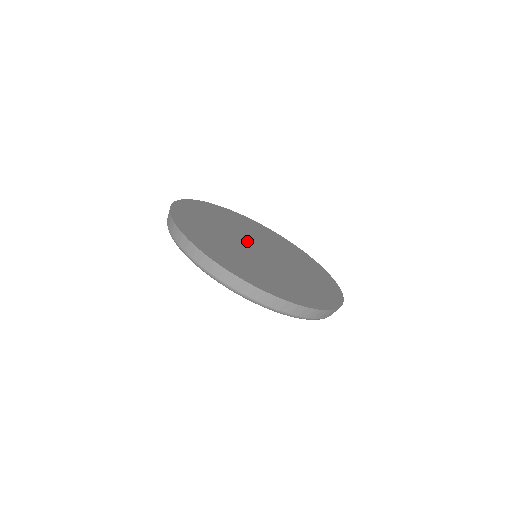
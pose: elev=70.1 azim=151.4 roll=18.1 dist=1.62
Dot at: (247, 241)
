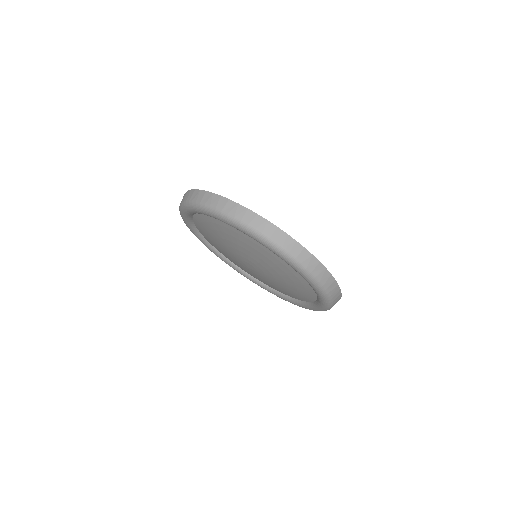
Dot at: occluded
